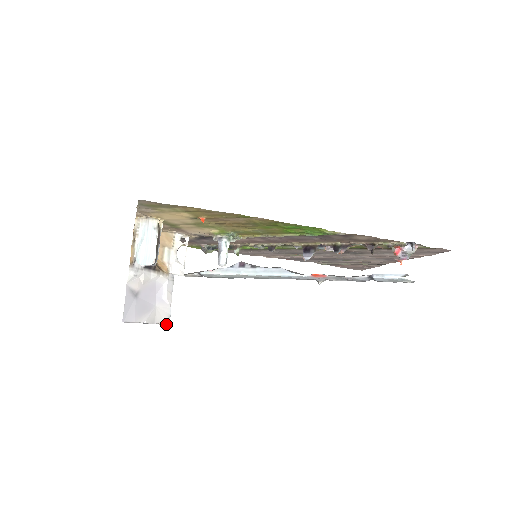
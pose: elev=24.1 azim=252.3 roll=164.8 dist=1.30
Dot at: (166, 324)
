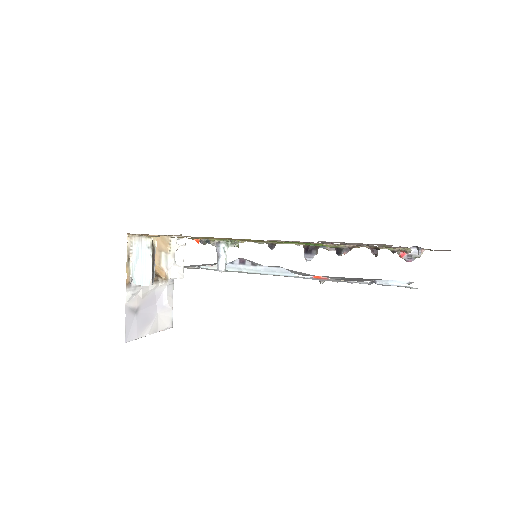
Dot at: (169, 328)
